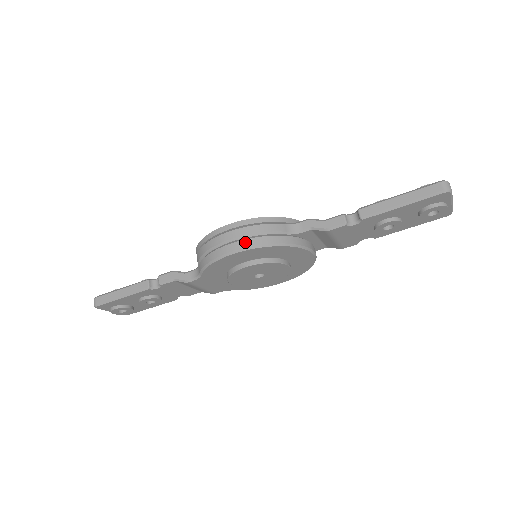
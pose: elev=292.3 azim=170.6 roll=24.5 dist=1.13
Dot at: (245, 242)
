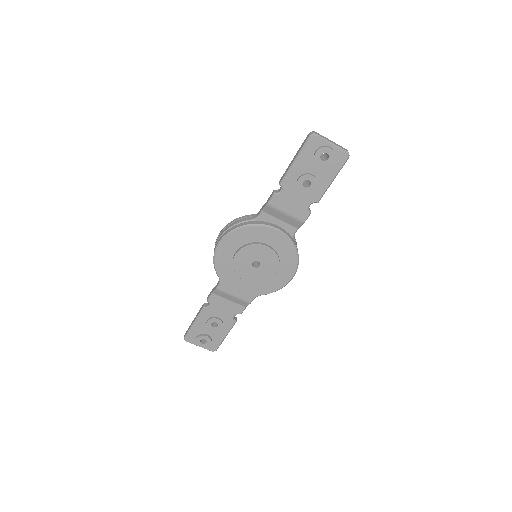
Dot at: (223, 235)
